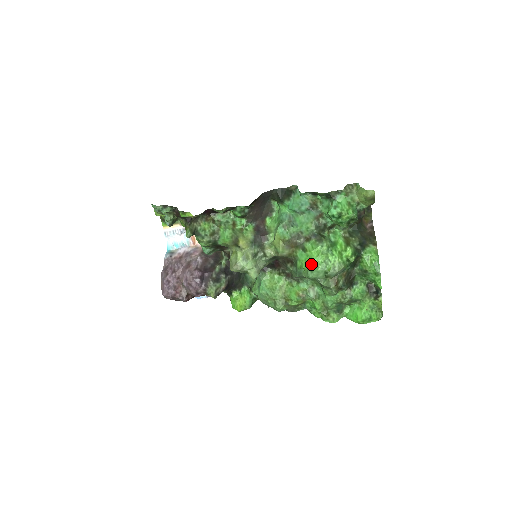
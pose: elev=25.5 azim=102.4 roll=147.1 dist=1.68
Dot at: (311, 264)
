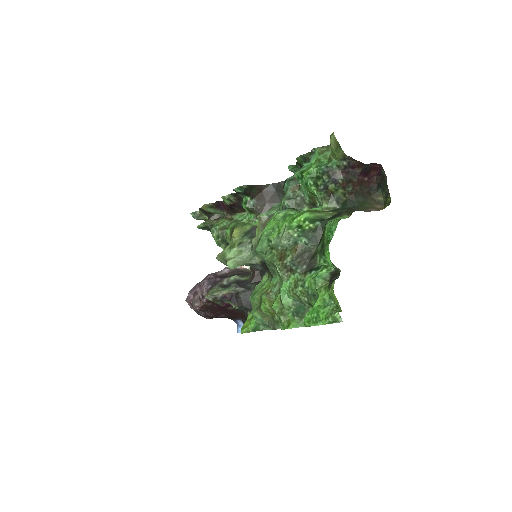
Dot at: occluded
